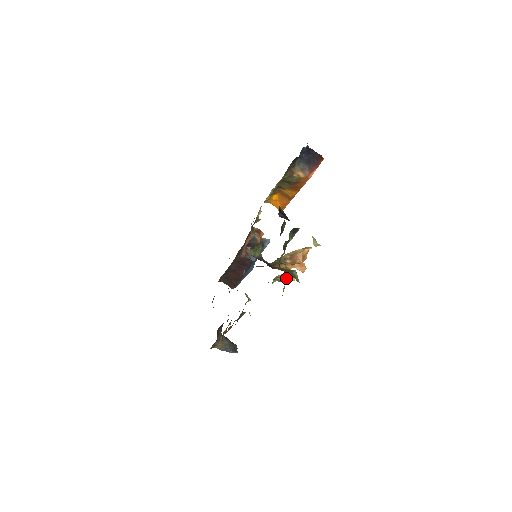
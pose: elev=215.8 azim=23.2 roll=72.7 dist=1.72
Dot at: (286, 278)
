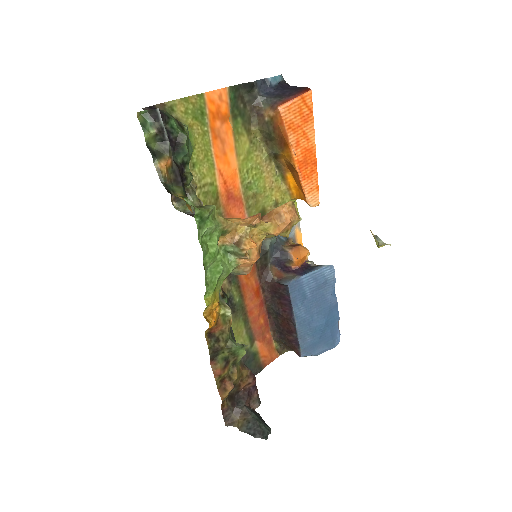
Dot at: (240, 244)
